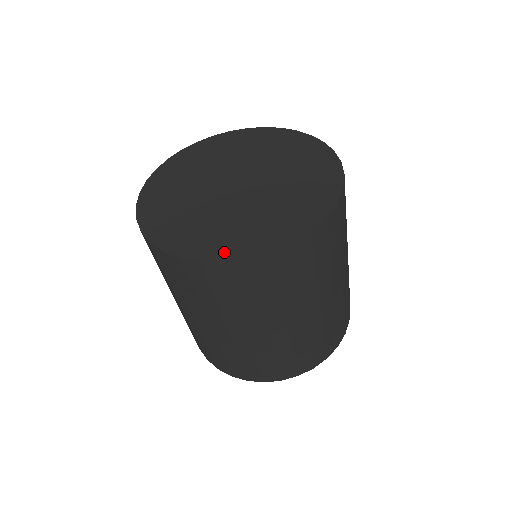
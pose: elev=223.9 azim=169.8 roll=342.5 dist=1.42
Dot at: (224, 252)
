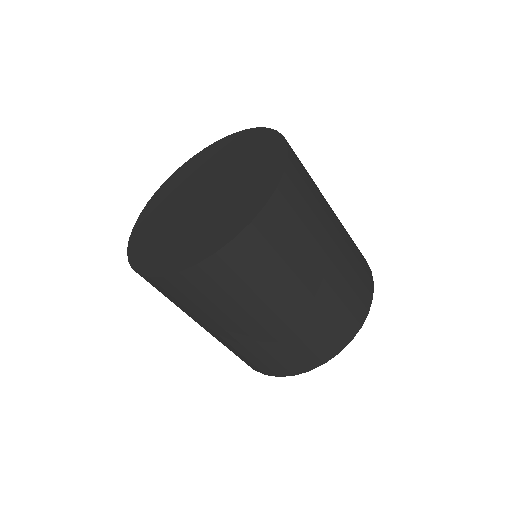
Dot at: (146, 265)
